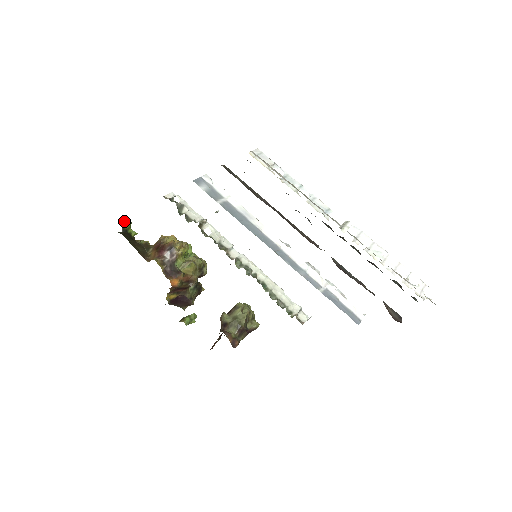
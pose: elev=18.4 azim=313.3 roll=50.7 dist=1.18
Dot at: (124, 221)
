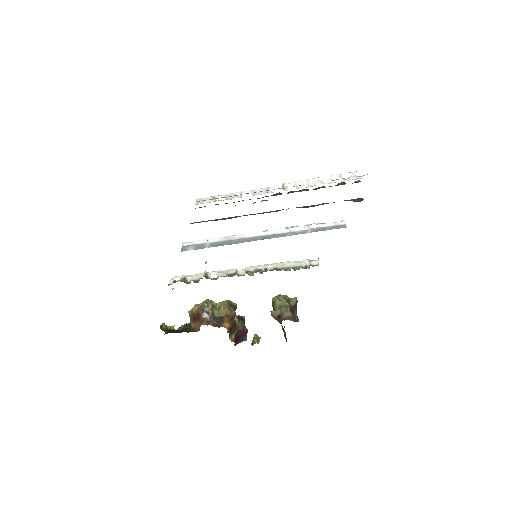
Dot at: occluded
